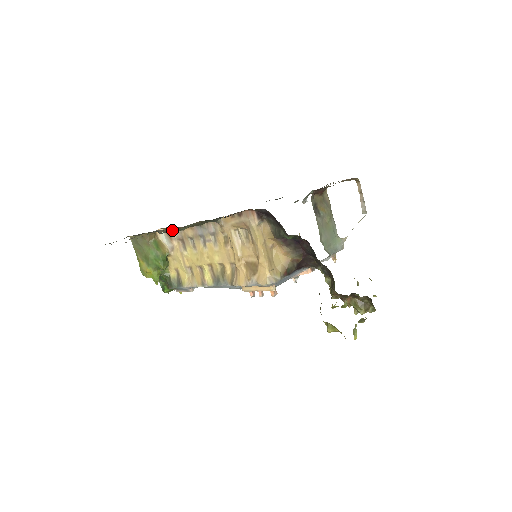
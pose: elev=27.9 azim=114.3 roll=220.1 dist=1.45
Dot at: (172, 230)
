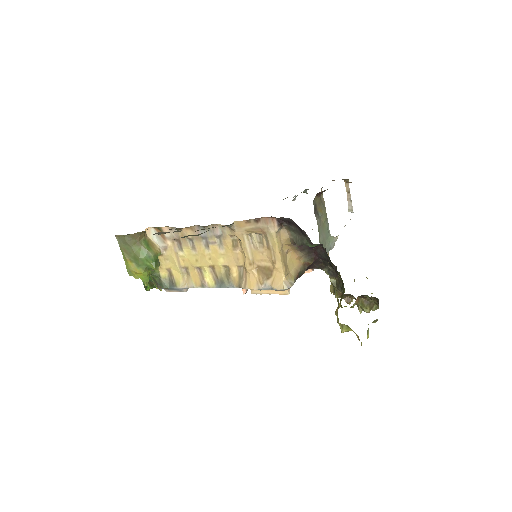
Dot at: (185, 236)
